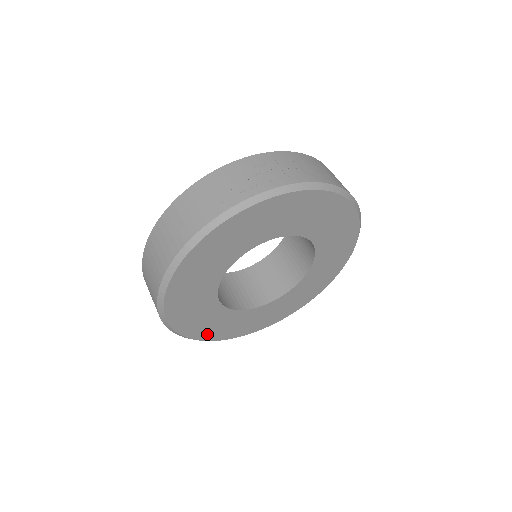
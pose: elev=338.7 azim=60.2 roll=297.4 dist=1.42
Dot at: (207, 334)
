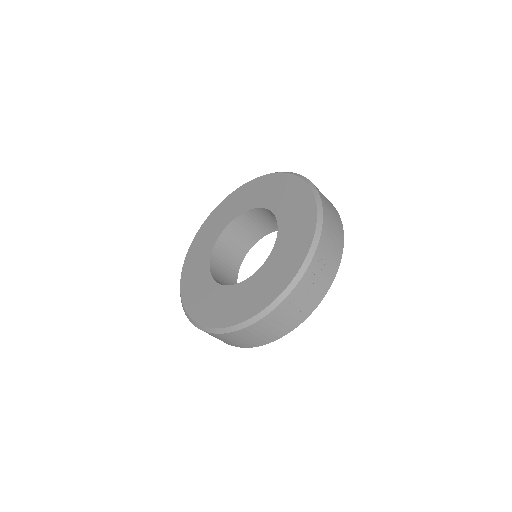
Dot at: occluded
